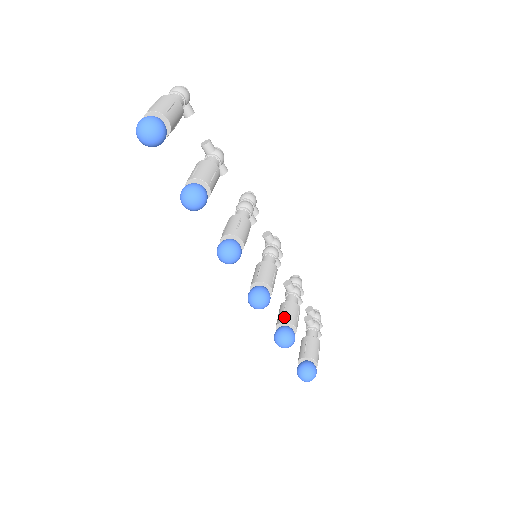
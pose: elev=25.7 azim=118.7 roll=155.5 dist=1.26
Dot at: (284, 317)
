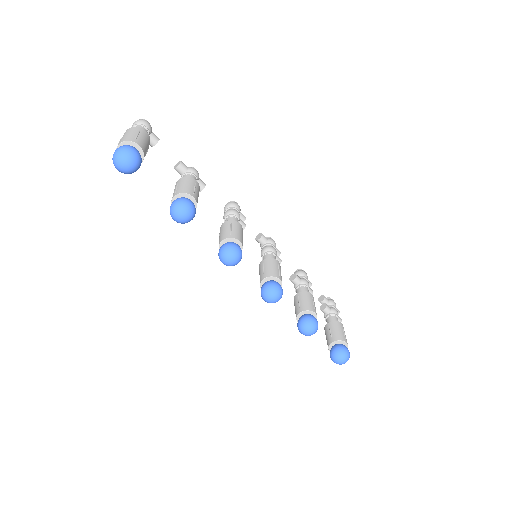
Dot at: (301, 307)
